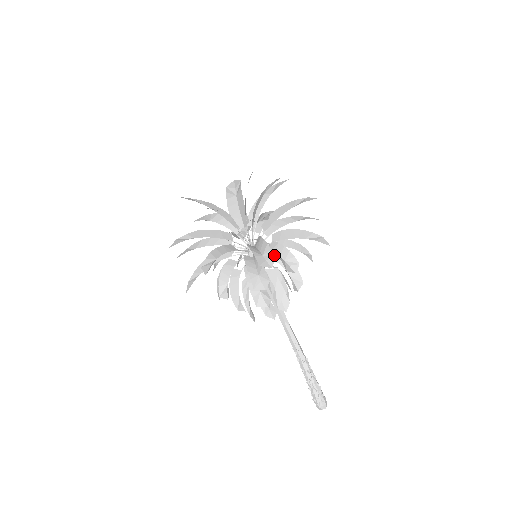
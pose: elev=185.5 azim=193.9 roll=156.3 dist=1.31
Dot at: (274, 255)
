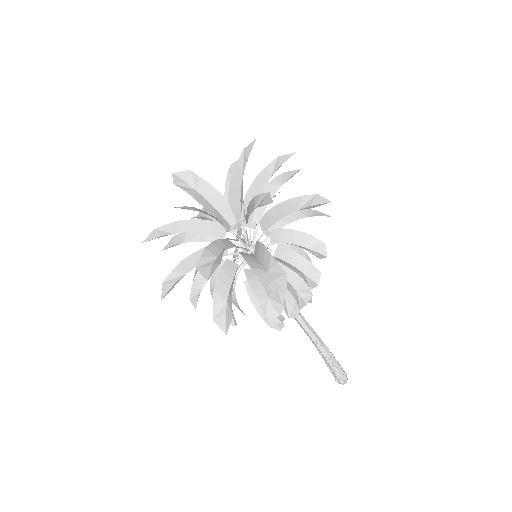
Dot at: (322, 242)
